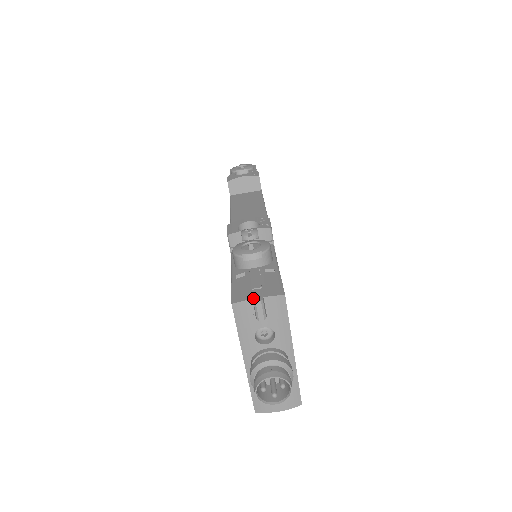
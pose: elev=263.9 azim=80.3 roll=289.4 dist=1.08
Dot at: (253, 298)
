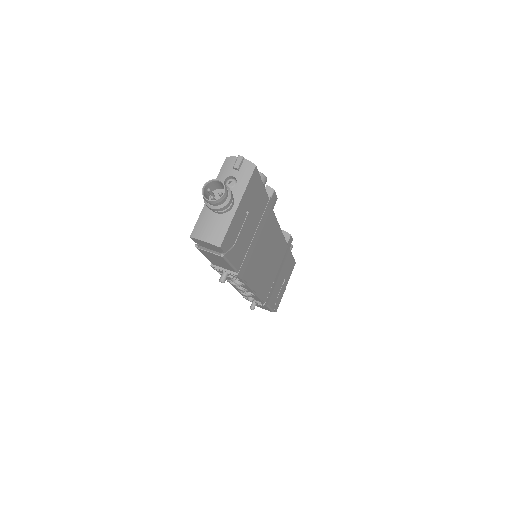
Dot at: (239, 157)
